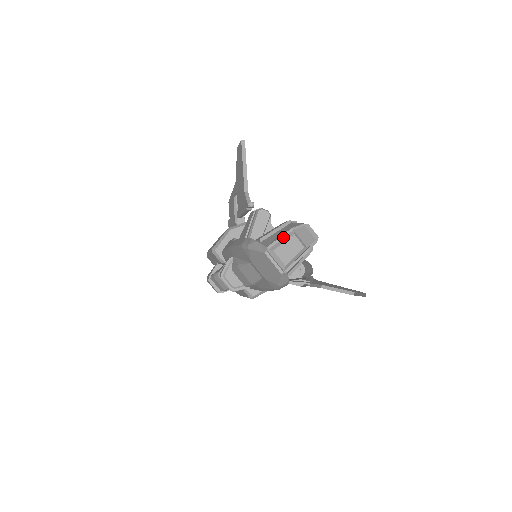
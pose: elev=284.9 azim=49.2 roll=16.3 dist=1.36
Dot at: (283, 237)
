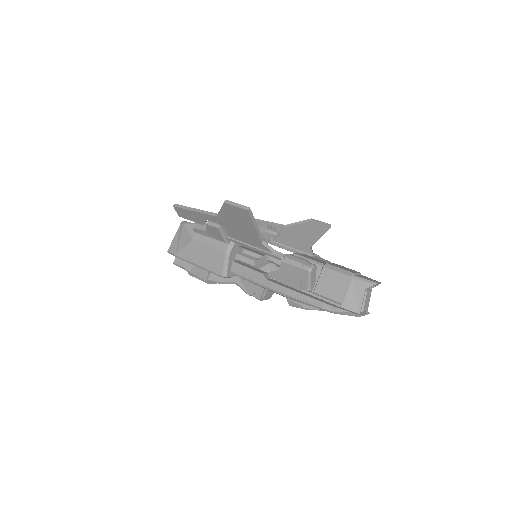
Dot at: (364, 299)
